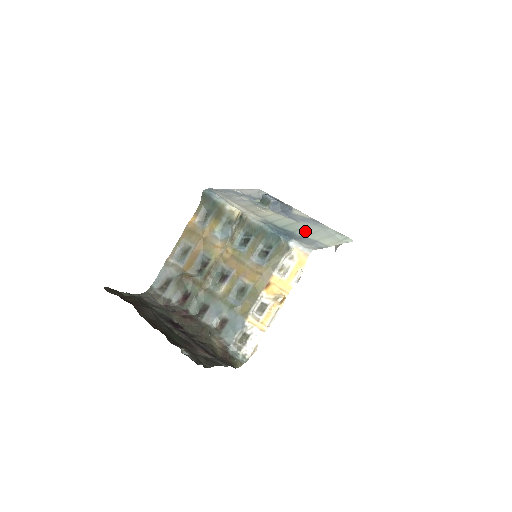
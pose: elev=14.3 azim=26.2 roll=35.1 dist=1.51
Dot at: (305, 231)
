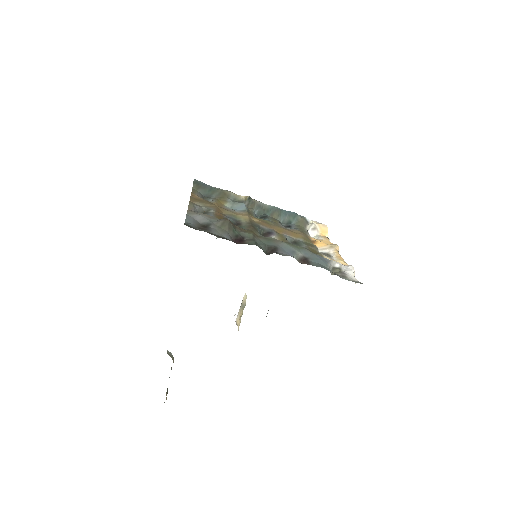
Dot at: occluded
